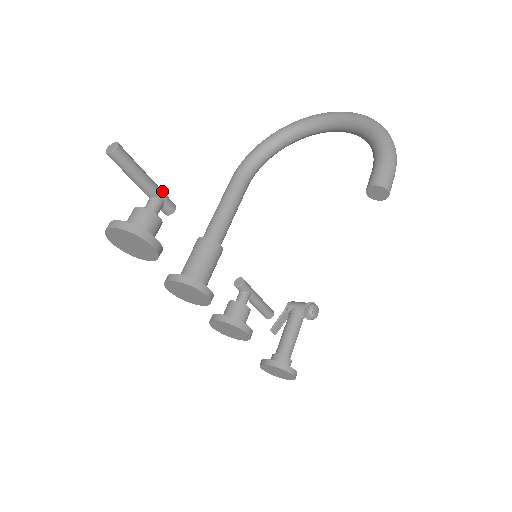
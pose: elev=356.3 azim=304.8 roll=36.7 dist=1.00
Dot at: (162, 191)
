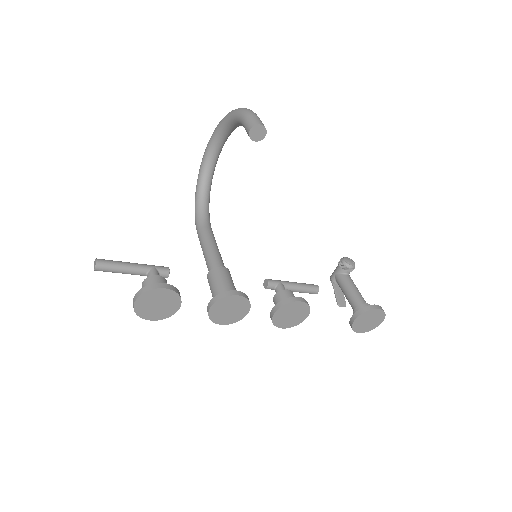
Dot at: (150, 265)
